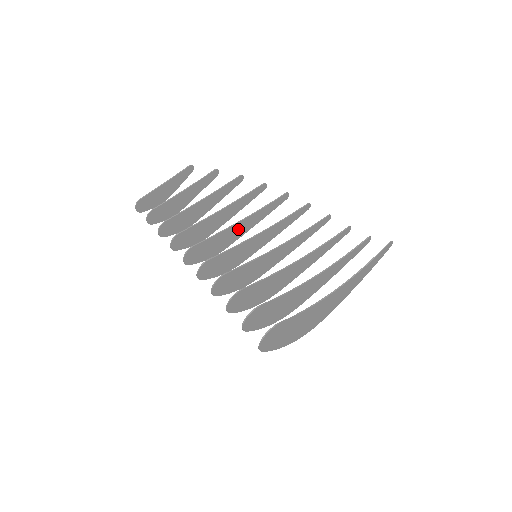
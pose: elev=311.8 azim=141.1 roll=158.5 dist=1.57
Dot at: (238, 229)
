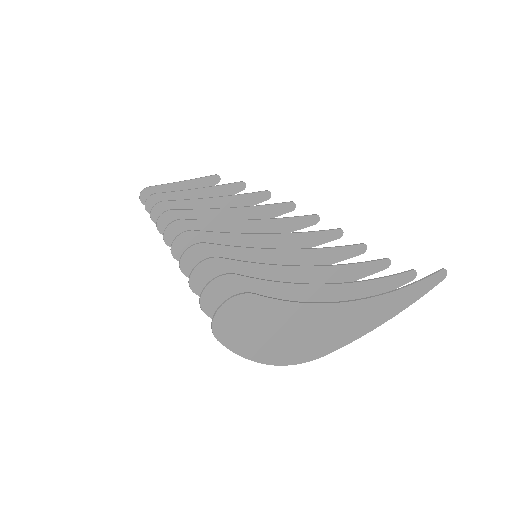
Dot at: (245, 231)
